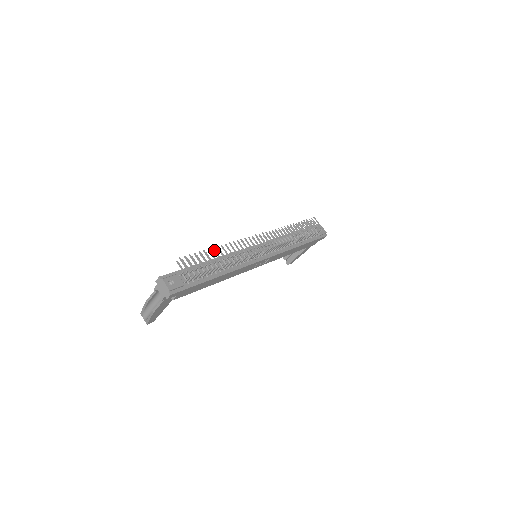
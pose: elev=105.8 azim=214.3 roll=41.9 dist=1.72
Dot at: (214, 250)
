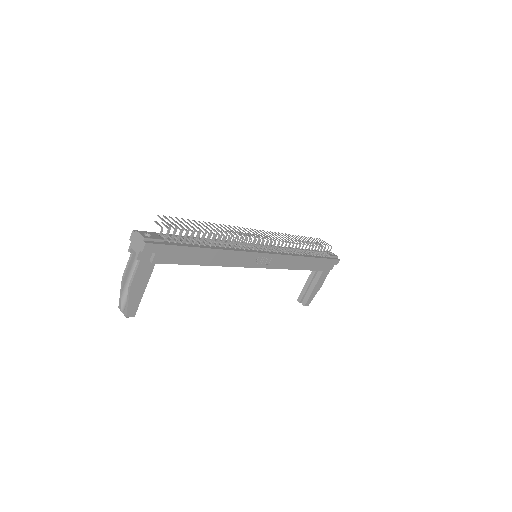
Dot at: (200, 222)
